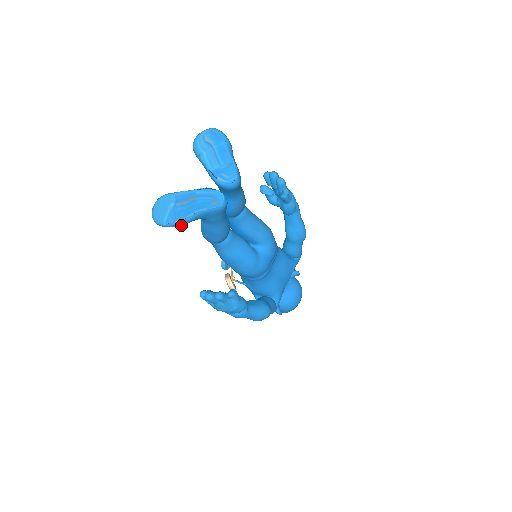
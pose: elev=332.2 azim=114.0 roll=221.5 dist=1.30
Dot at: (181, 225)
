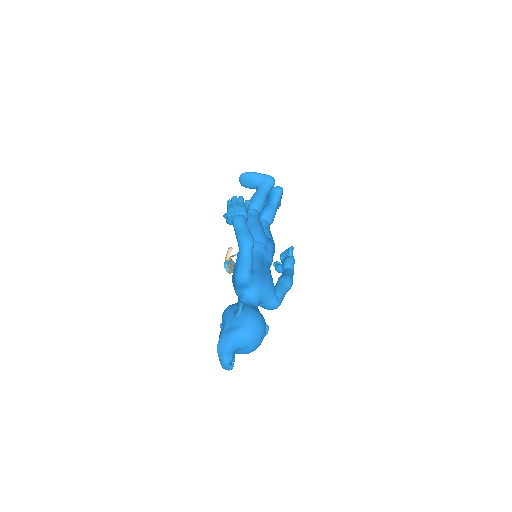
Dot at: (252, 174)
